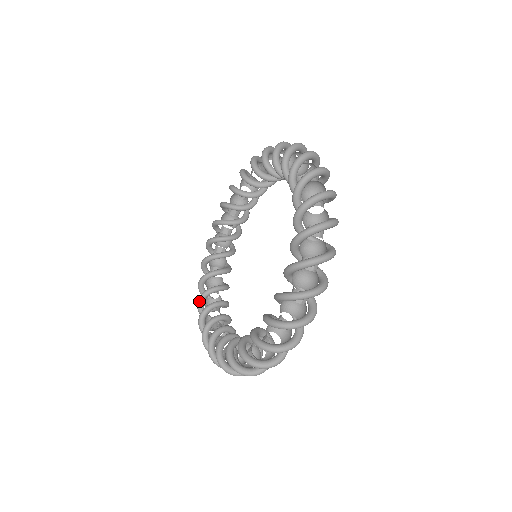
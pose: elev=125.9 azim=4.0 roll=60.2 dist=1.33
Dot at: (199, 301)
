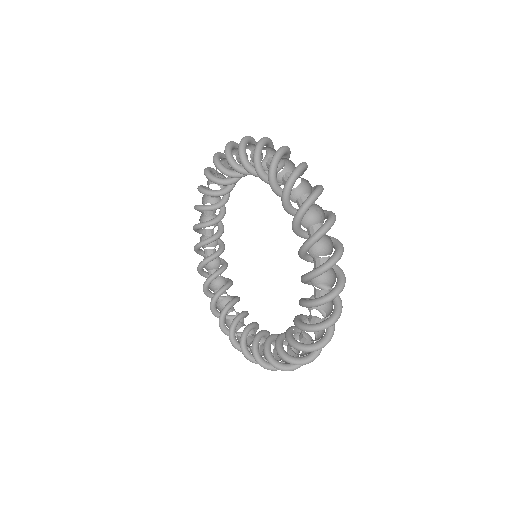
Dot at: (204, 288)
